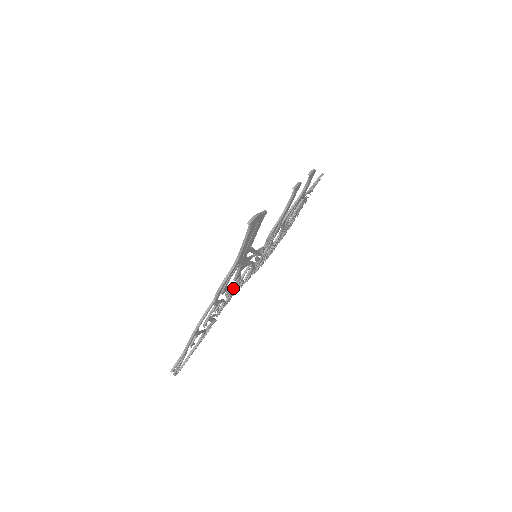
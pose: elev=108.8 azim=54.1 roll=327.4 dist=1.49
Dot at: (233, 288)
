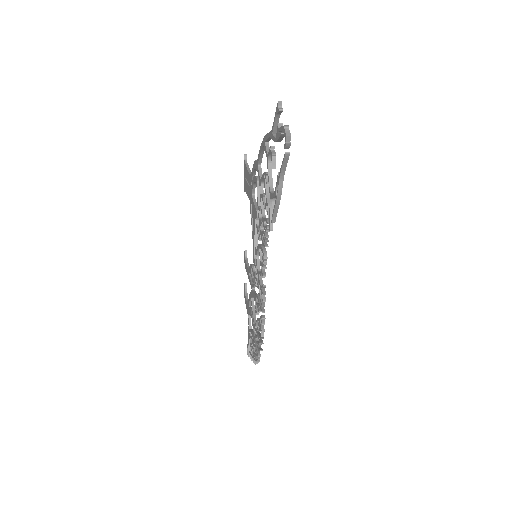
Dot at: occluded
